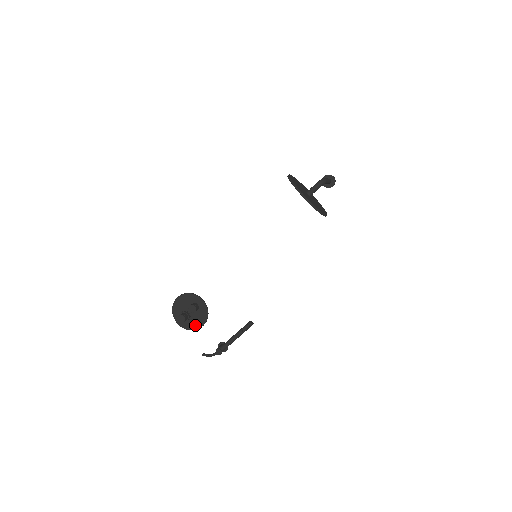
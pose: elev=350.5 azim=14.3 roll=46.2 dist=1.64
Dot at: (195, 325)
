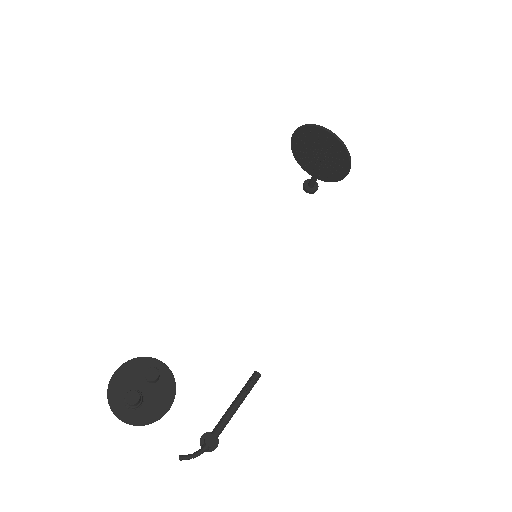
Dot at: (154, 412)
